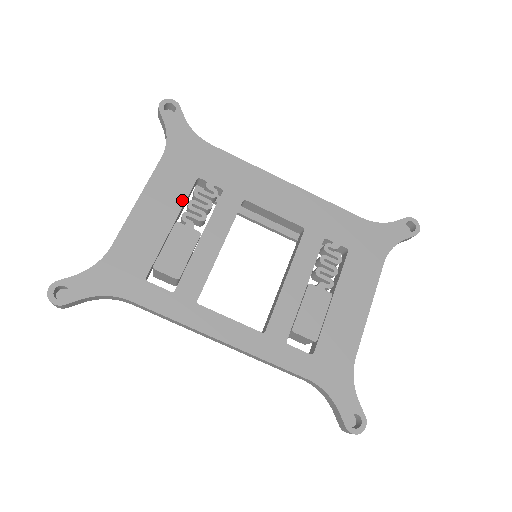
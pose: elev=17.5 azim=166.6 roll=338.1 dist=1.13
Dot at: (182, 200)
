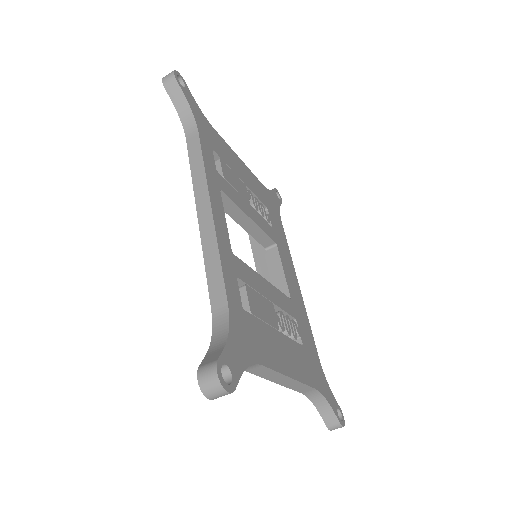
Dot at: (255, 193)
